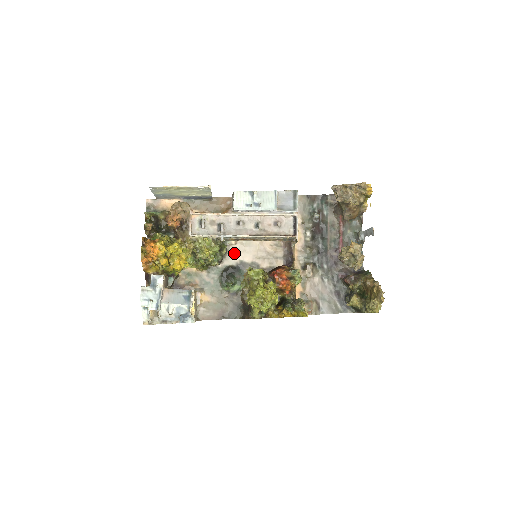
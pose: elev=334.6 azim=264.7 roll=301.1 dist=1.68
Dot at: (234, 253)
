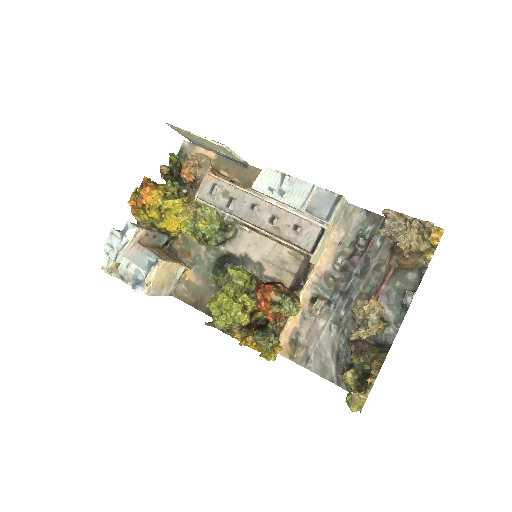
Dot at: (243, 241)
